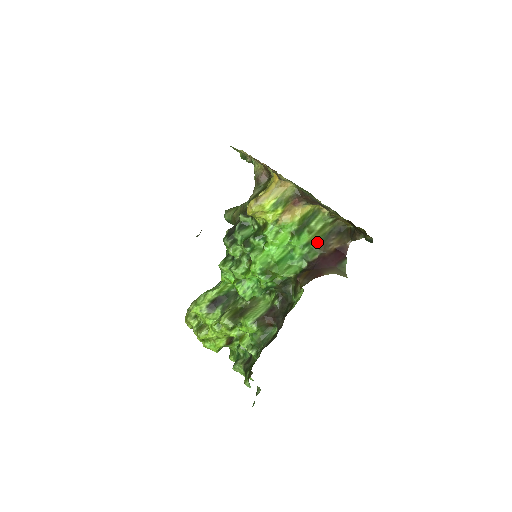
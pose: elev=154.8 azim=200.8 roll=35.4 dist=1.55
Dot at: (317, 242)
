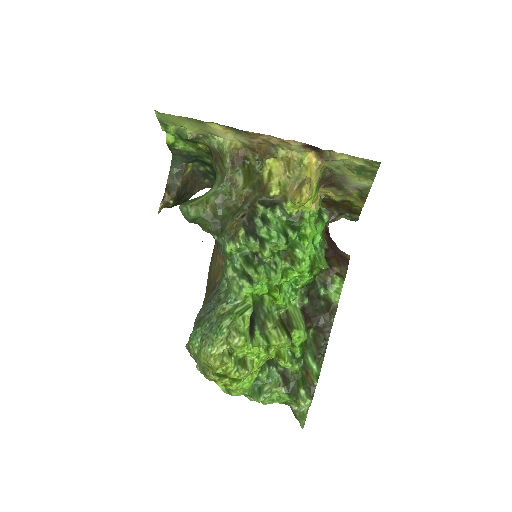
Dot at: occluded
